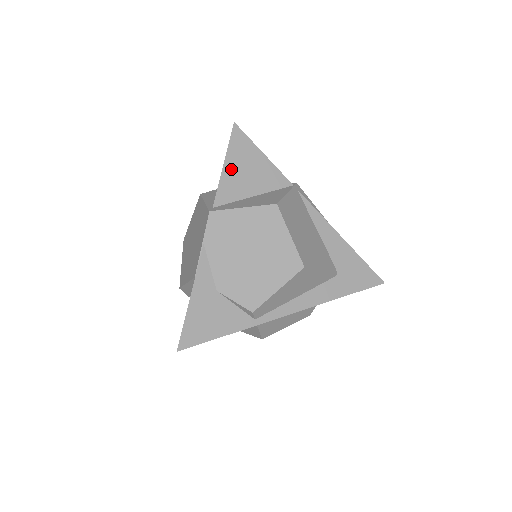
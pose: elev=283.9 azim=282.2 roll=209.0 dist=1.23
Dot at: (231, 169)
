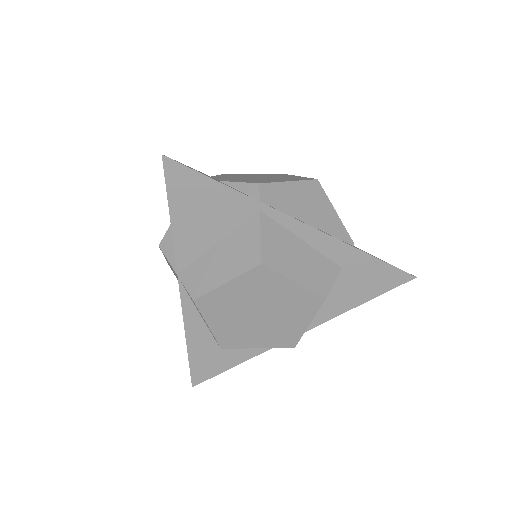
Dot at: occluded
